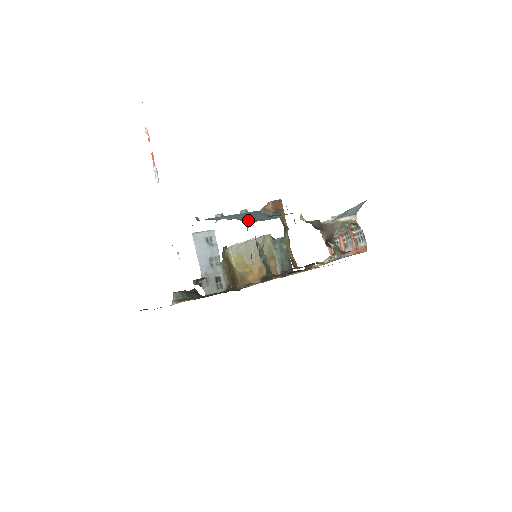
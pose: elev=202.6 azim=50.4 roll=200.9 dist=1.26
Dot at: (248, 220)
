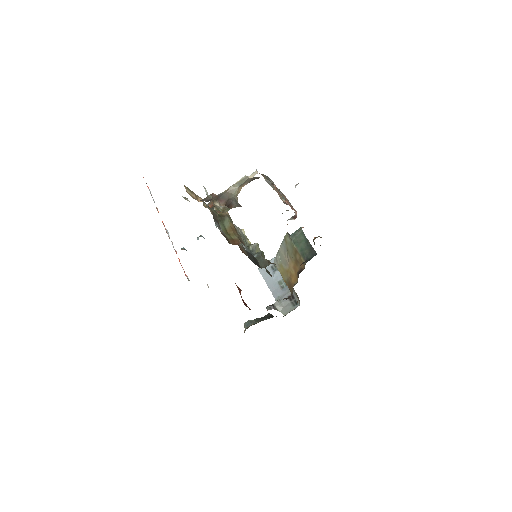
Dot at: occluded
